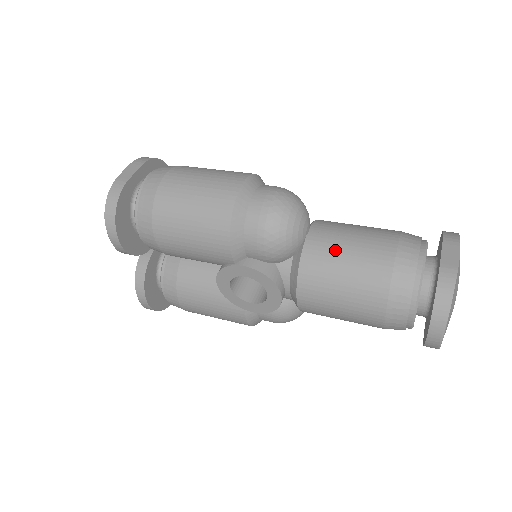
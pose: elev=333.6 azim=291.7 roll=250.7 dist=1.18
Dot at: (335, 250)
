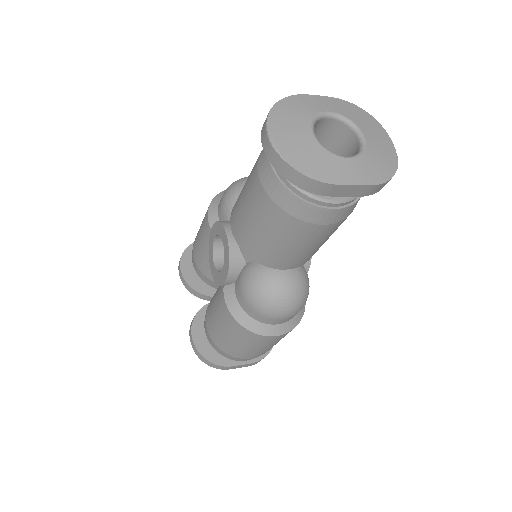
Dot at: occluded
